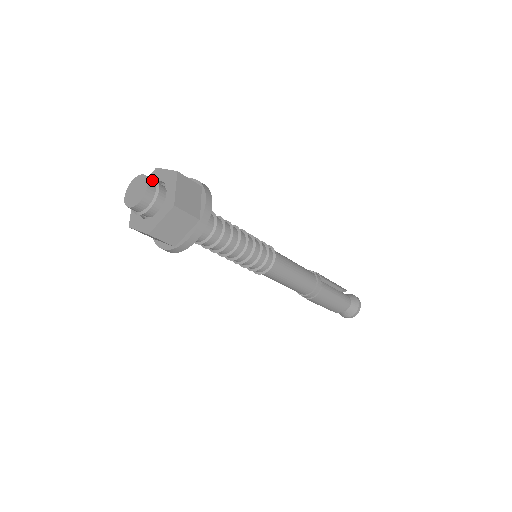
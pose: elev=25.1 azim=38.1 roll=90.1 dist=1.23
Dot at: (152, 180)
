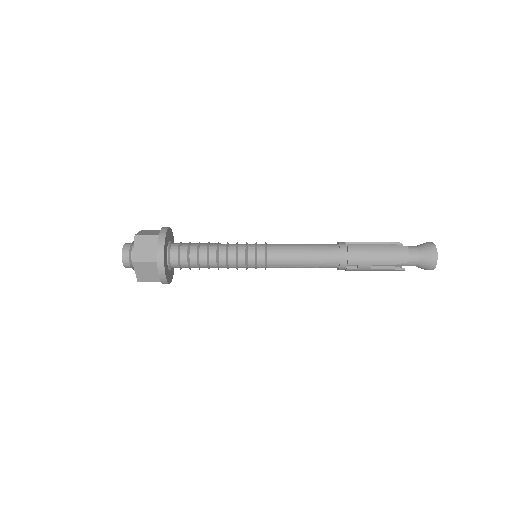
Dot at: occluded
